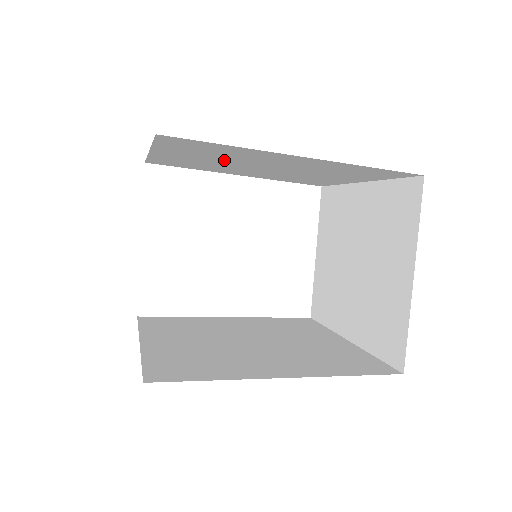
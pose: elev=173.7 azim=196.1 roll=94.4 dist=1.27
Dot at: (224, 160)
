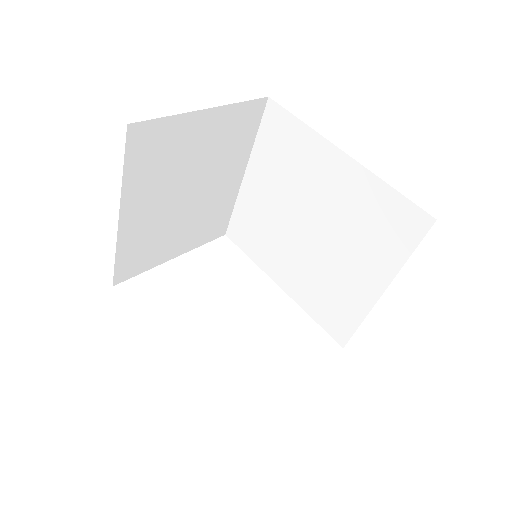
Dot at: (286, 196)
